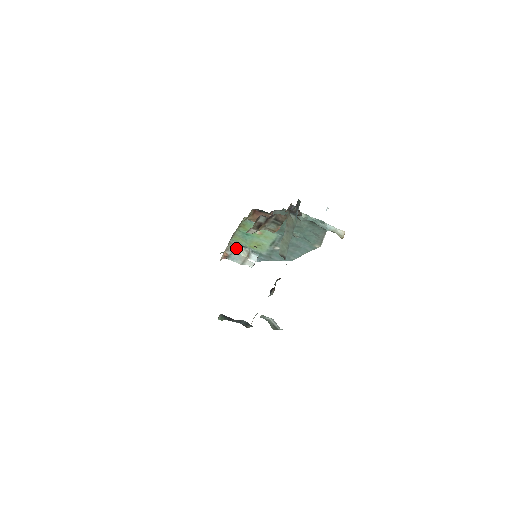
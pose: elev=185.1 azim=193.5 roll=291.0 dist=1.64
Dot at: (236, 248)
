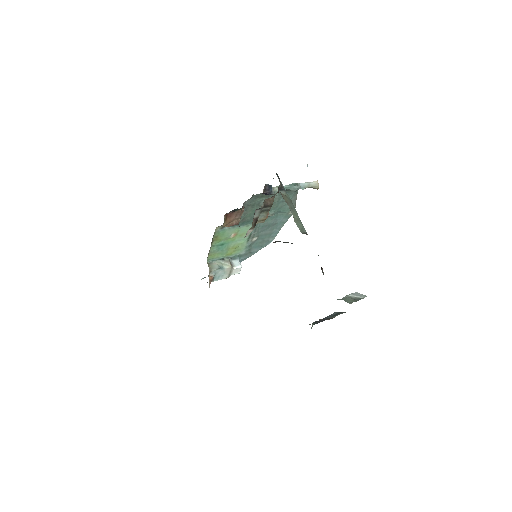
Dot at: (216, 265)
